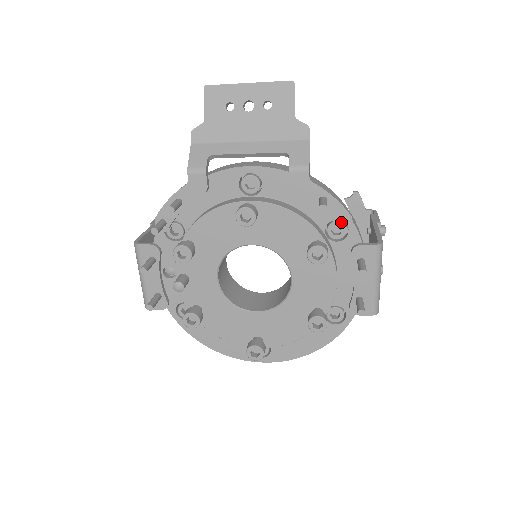
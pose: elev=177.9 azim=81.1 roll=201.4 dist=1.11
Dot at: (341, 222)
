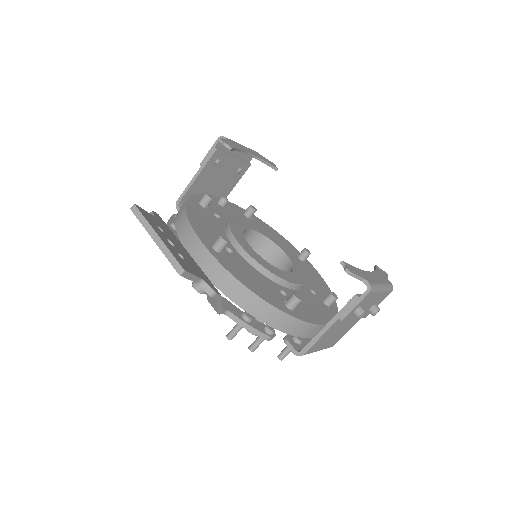
Dot at: (256, 339)
